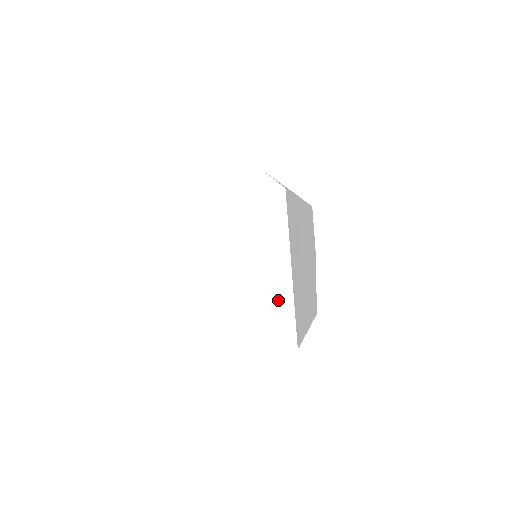
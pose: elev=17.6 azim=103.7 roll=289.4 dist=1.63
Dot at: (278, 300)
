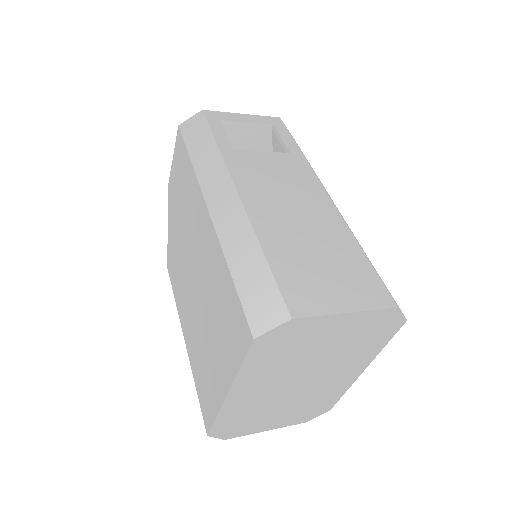
Dot at: (336, 390)
